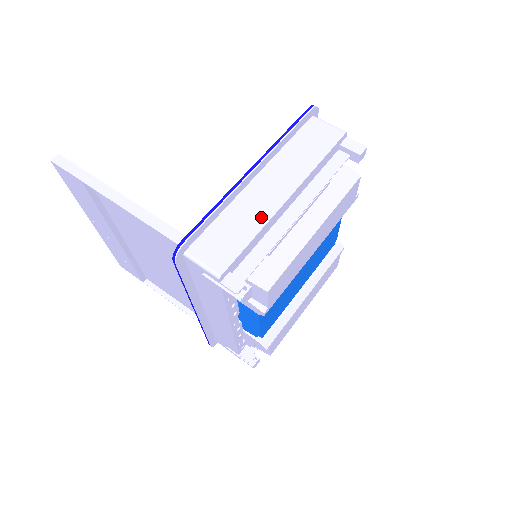
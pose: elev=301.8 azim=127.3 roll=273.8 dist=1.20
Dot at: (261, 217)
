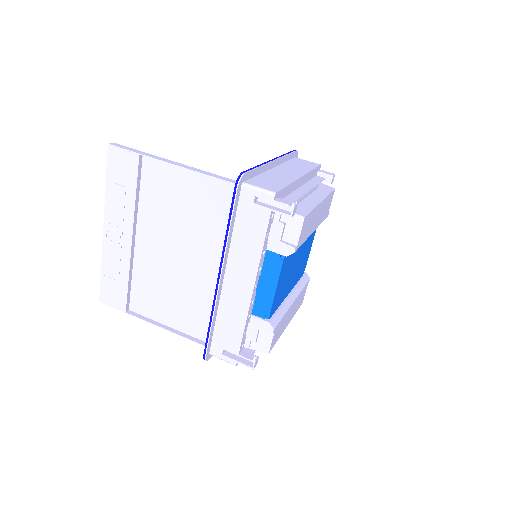
Dot at: (288, 179)
